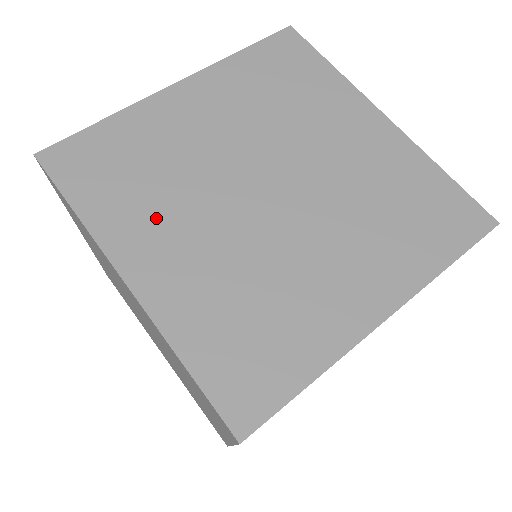
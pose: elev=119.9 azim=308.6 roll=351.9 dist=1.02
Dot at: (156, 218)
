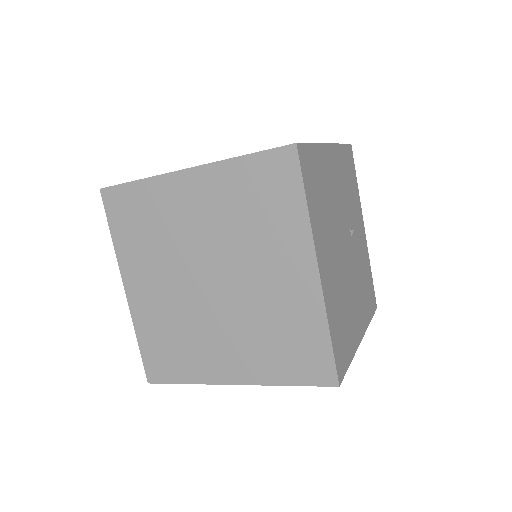
Dot at: occluded
